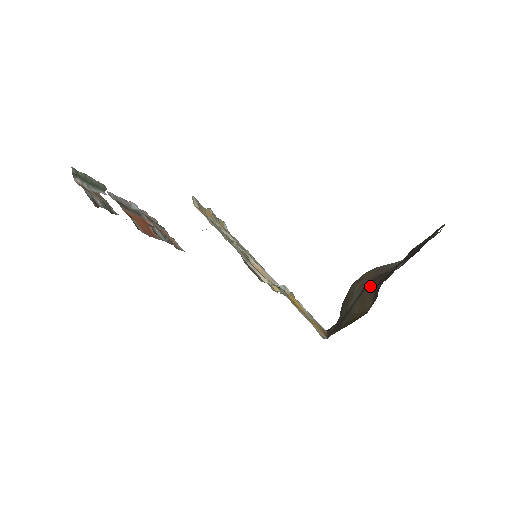
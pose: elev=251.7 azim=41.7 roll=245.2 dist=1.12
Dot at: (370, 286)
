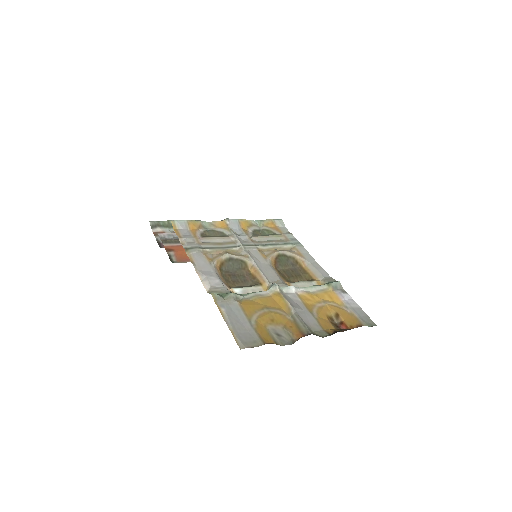
Dot at: occluded
